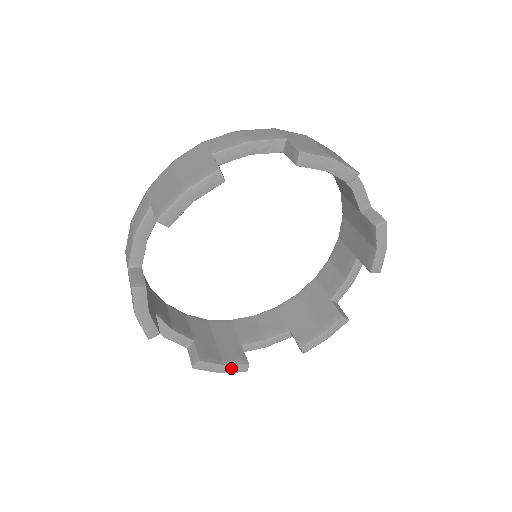
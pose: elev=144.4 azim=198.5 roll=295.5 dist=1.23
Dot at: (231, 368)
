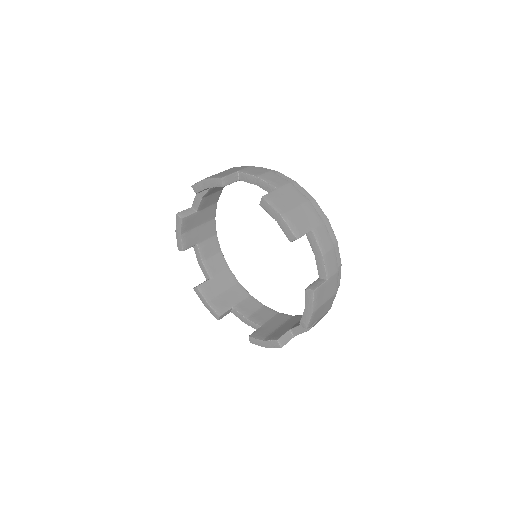
Dot at: (210, 308)
